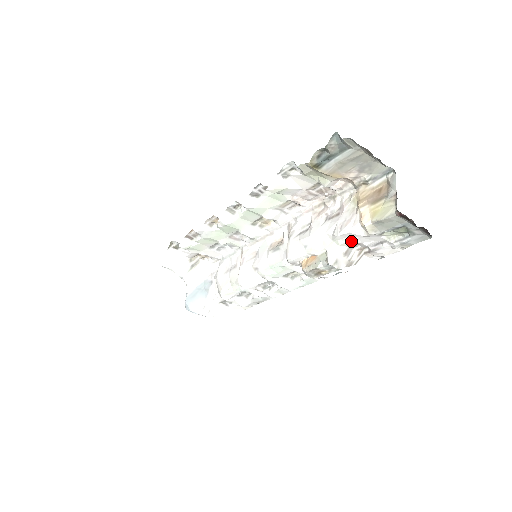
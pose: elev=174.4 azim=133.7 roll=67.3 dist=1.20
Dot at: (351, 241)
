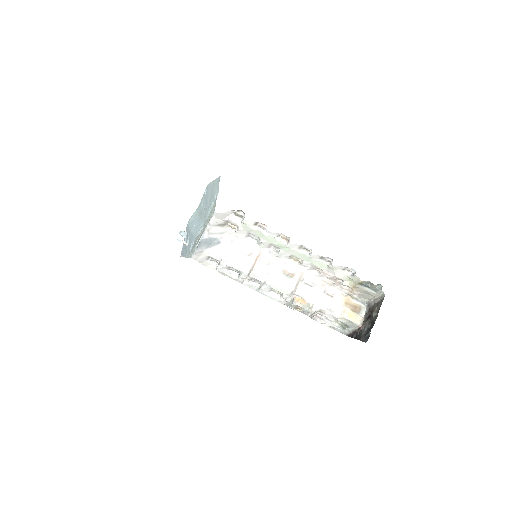
Dot at: (326, 312)
